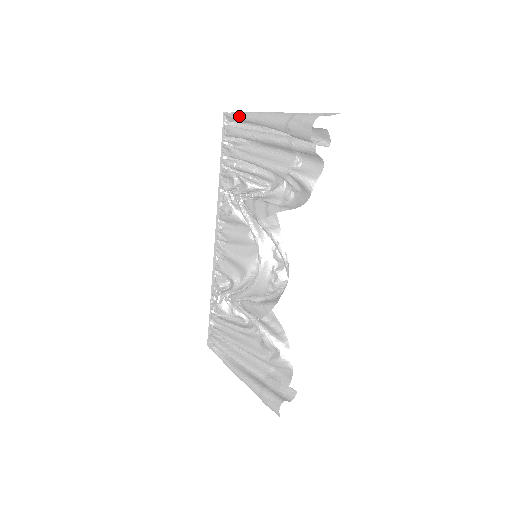
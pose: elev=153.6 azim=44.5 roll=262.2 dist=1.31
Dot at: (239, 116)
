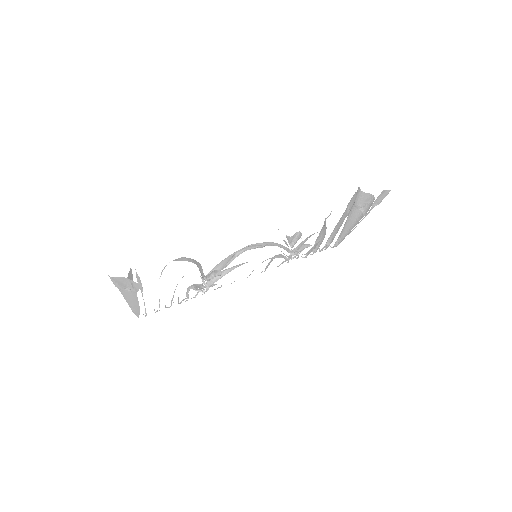
Dot at: occluded
